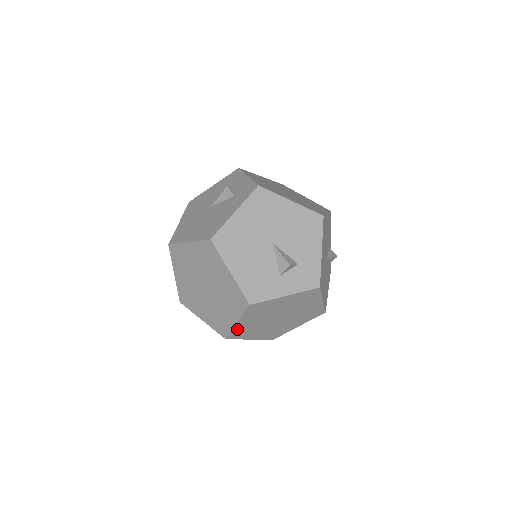
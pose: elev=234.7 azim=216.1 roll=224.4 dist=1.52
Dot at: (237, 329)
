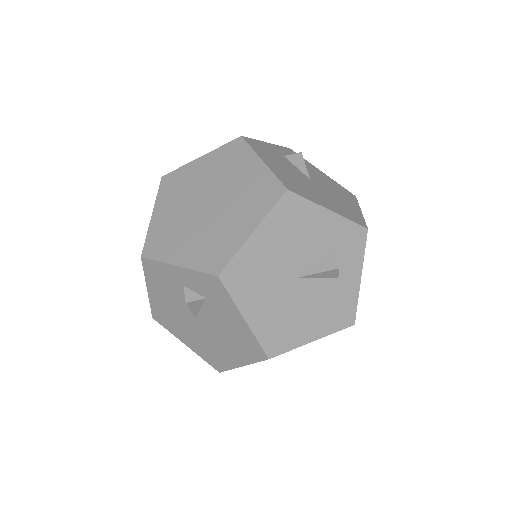
Dot at: occluded
